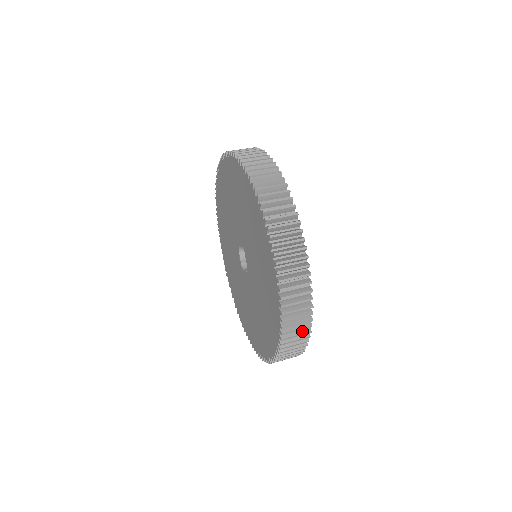
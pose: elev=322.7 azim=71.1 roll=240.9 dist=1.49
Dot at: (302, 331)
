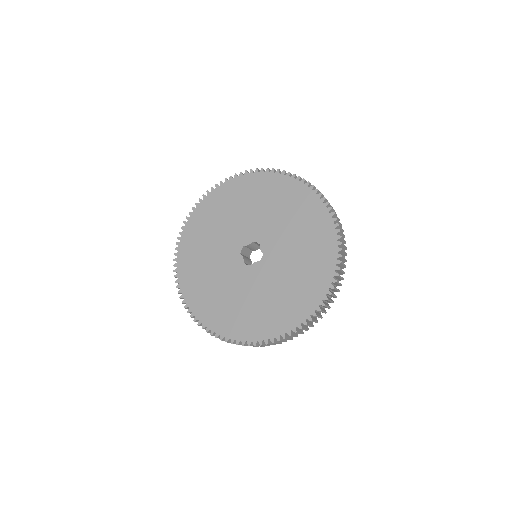
Dot at: occluded
